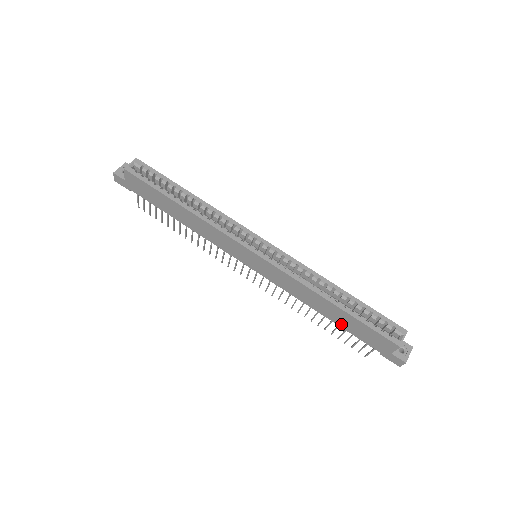
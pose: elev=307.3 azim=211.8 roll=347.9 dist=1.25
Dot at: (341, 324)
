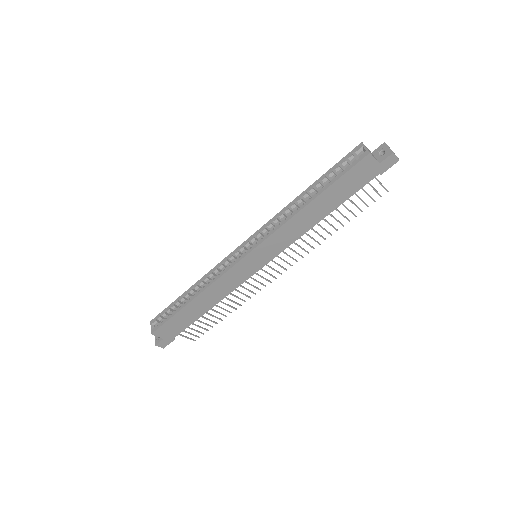
Dot at: (338, 202)
